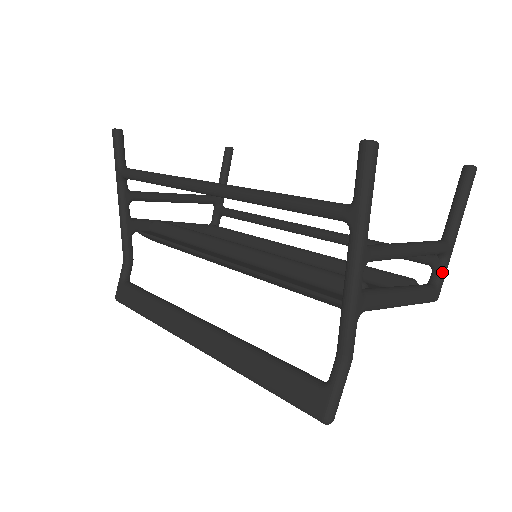
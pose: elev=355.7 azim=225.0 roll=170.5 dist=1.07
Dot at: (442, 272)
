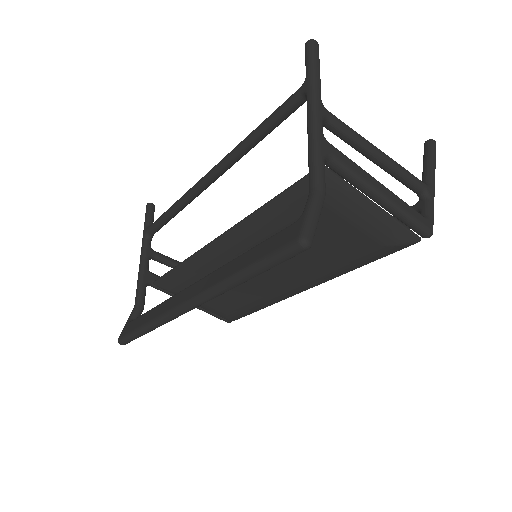
Dot at: (428, 208)
